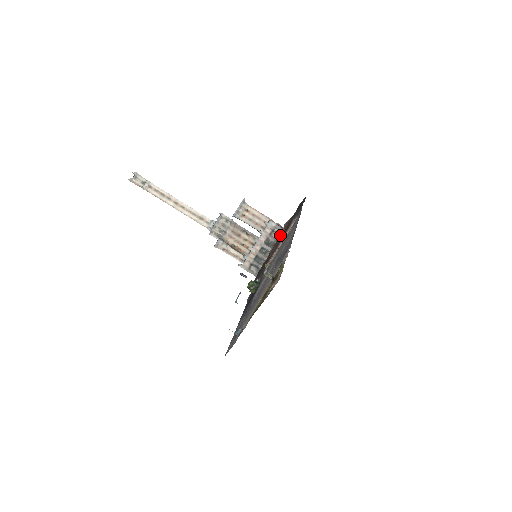
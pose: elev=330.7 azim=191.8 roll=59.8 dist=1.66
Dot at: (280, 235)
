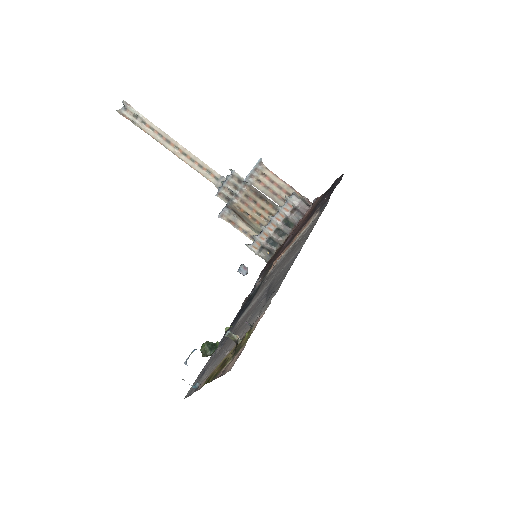
Dot at: (304, 216)
